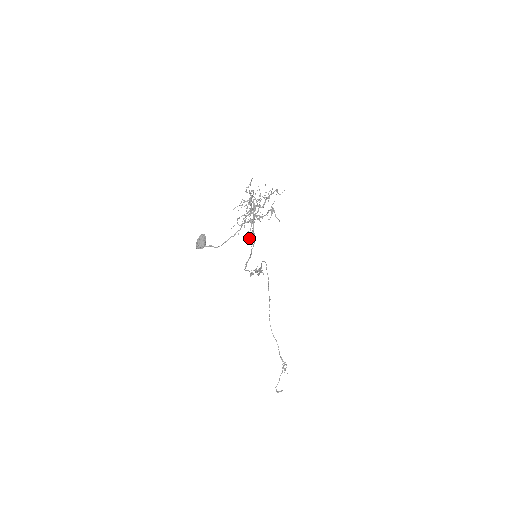
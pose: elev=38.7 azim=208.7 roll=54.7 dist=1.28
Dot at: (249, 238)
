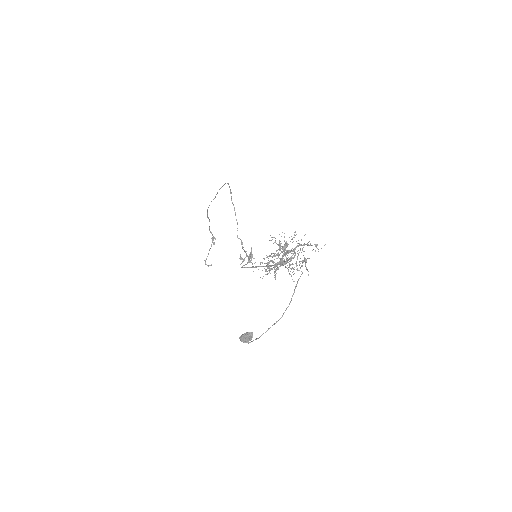
Dot at: occluded
